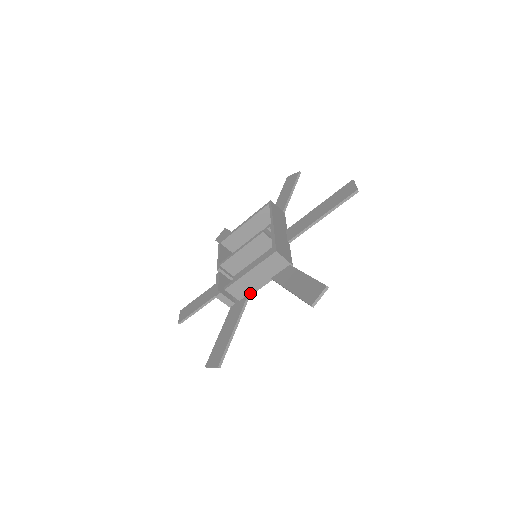
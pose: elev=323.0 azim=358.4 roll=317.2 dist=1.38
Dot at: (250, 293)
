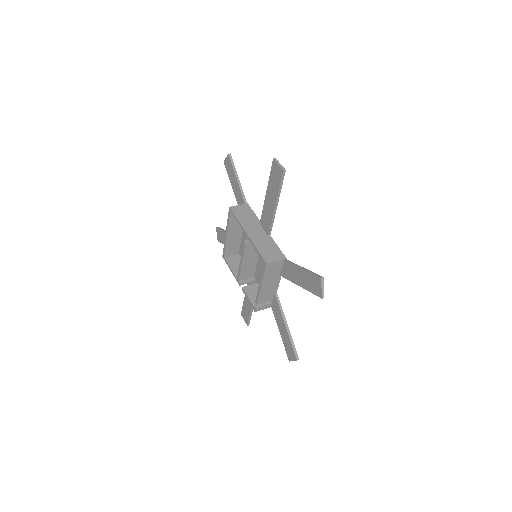
Dot at: (275, 292)
